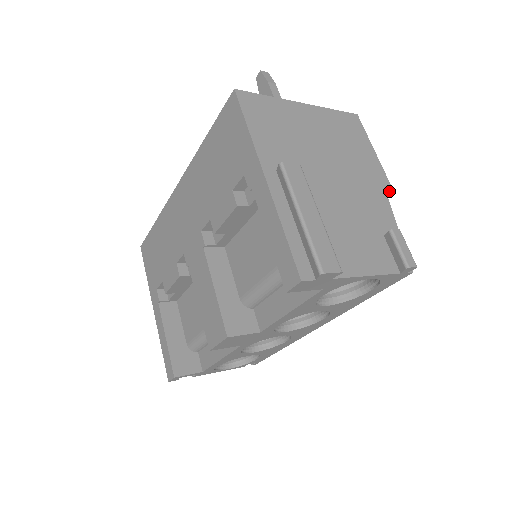
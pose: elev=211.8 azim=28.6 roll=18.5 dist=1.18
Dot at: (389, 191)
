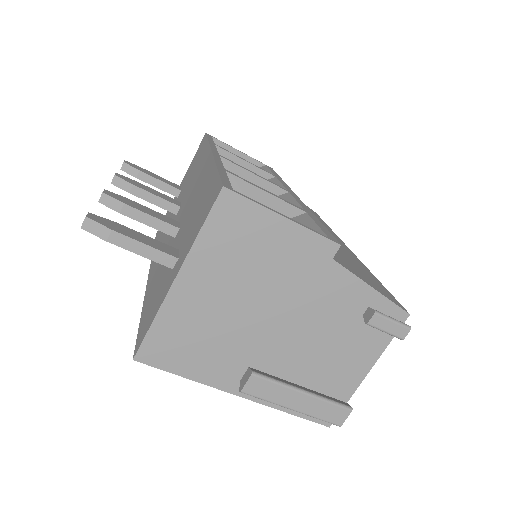
Dot at: (336, 252)
